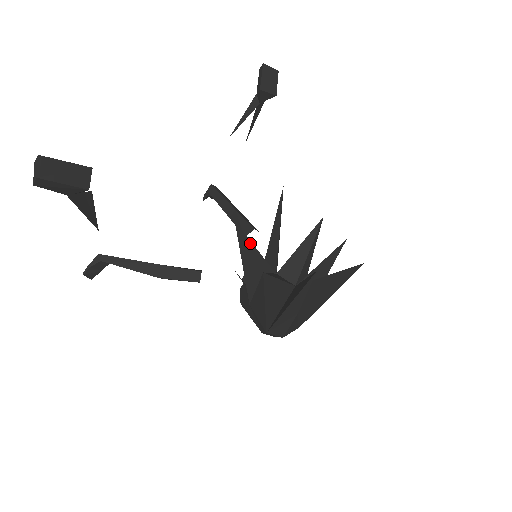
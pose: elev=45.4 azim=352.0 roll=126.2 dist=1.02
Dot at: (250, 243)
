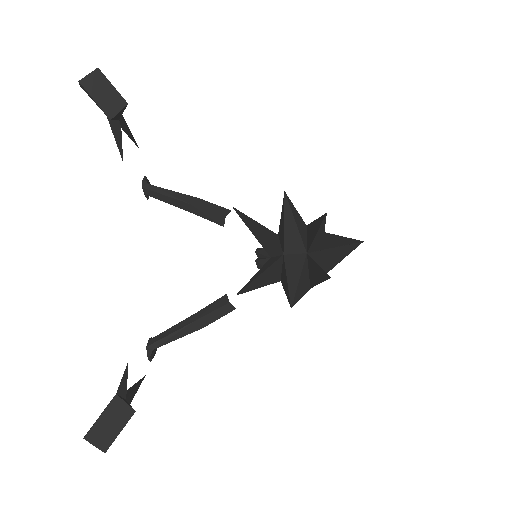
Dot at: (254, 280)
